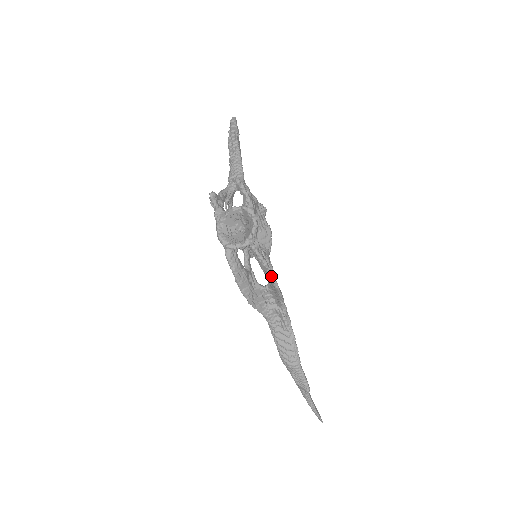
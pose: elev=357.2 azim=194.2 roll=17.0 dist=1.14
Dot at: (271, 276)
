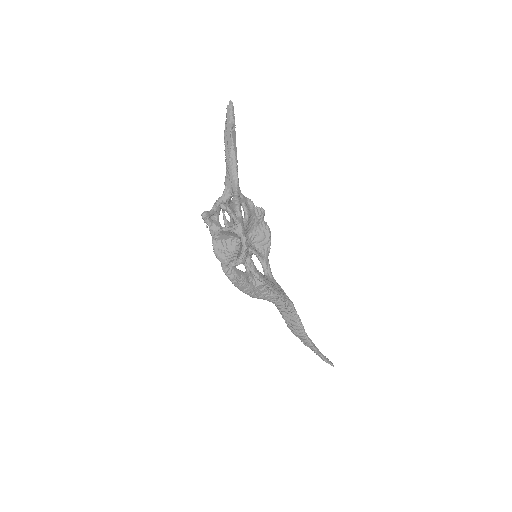
Dot at: (265, 285)
